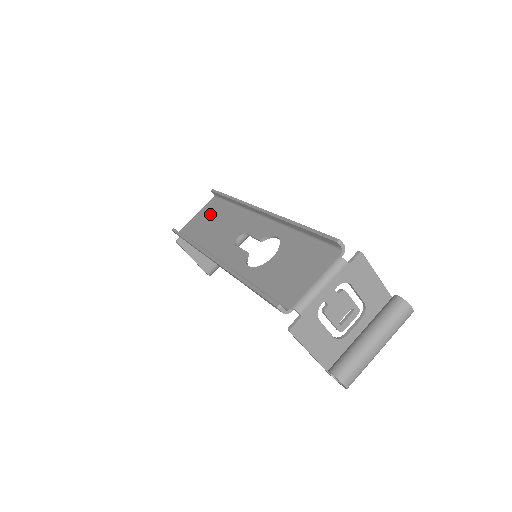
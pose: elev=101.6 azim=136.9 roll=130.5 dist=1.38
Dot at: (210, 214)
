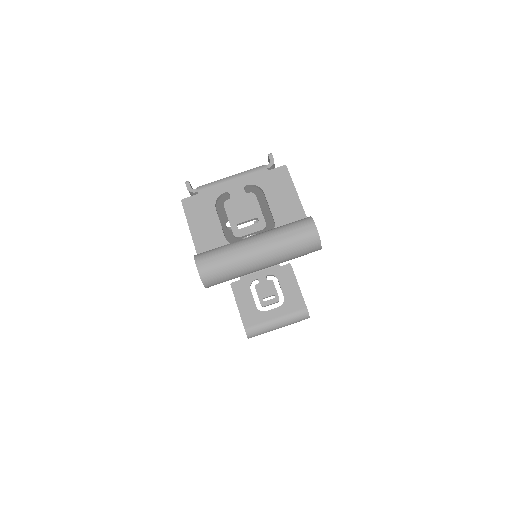
Dot at: occluded
